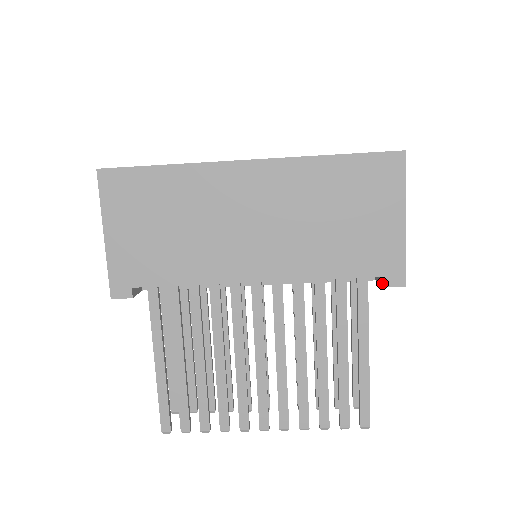
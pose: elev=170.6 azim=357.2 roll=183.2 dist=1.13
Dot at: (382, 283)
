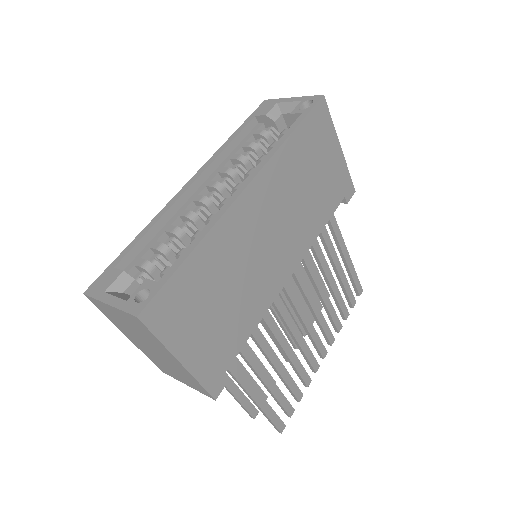
Dot at: (346, 201)
